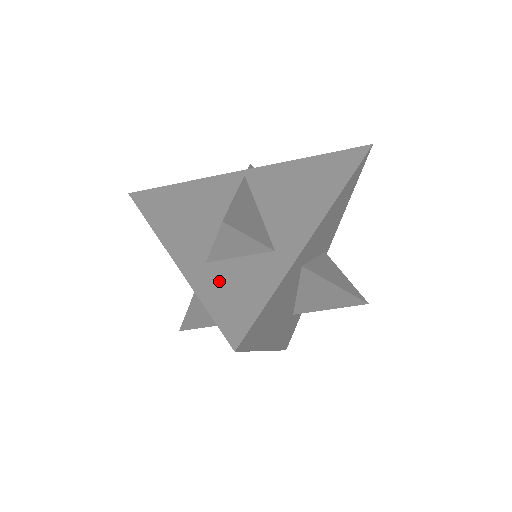
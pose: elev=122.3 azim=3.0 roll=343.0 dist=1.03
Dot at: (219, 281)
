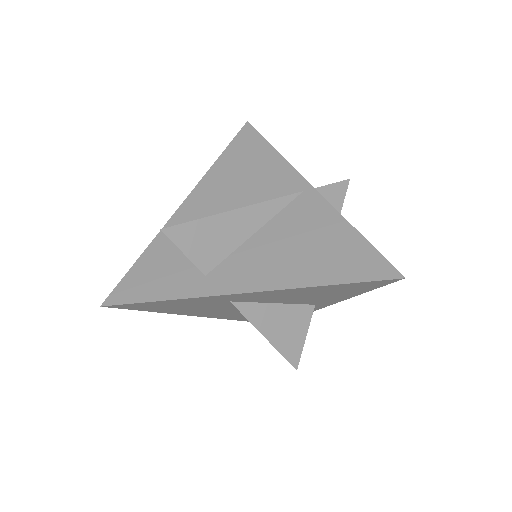
Dot at: (162, 256)
